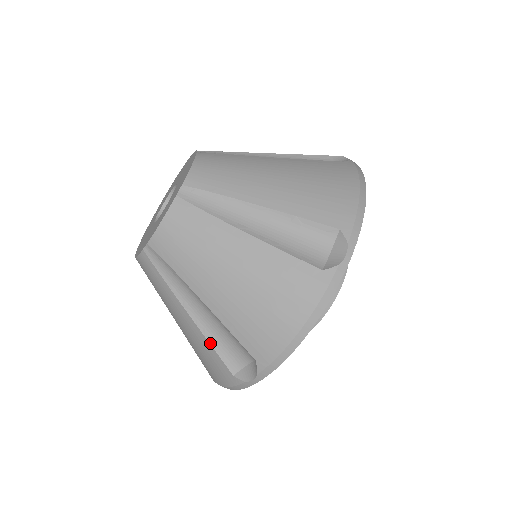
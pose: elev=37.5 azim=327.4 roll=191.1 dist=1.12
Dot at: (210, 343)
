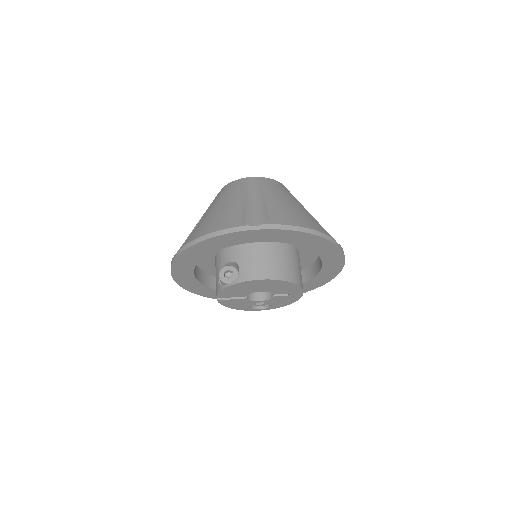
Dot at: (243, 209)
